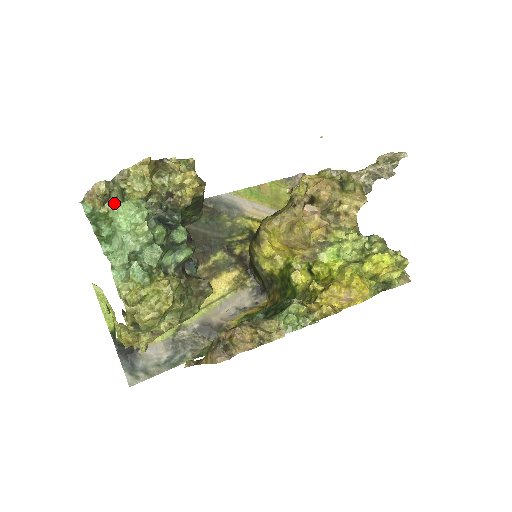
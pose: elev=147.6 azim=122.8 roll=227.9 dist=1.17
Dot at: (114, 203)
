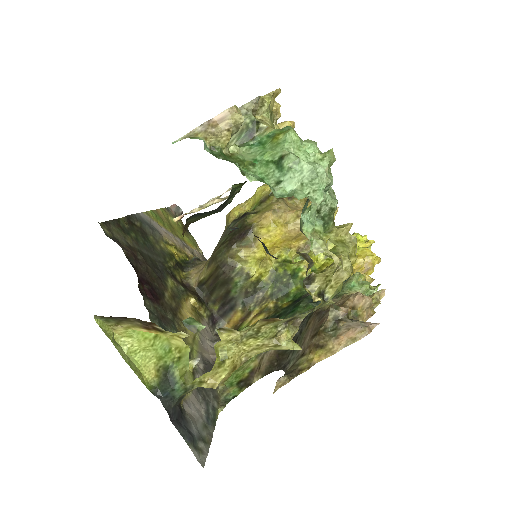
Dot at: occluded
